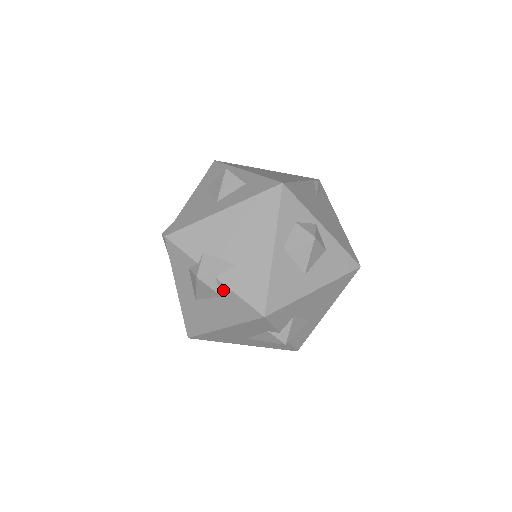
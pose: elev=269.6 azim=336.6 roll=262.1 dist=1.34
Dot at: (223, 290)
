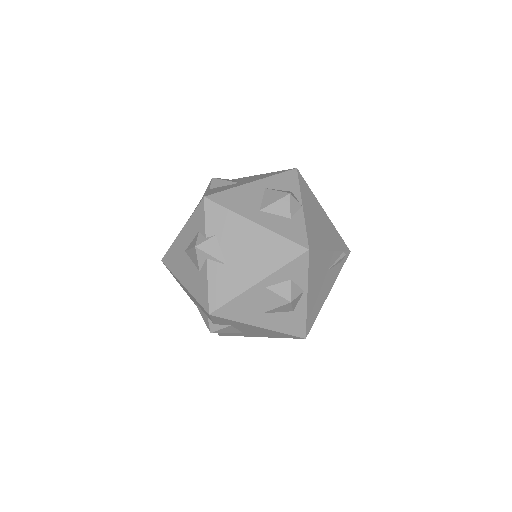
Dot at: (204, 270)
